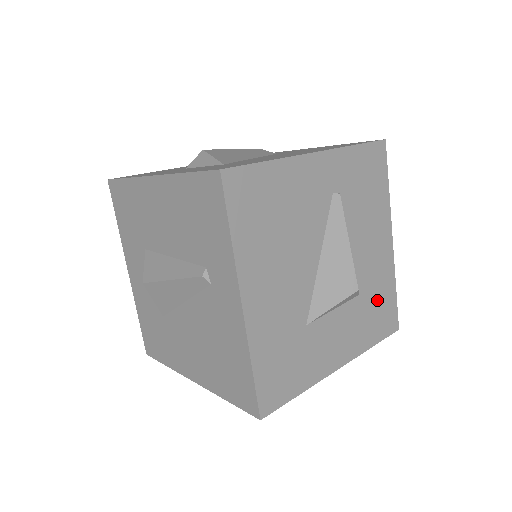
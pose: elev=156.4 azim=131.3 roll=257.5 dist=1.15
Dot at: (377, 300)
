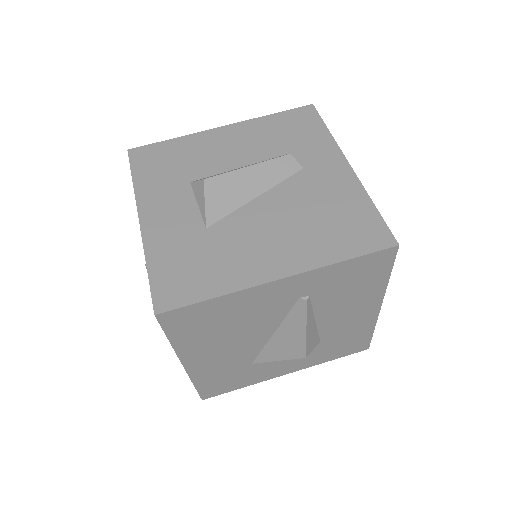
Dot at: (344, 340)
